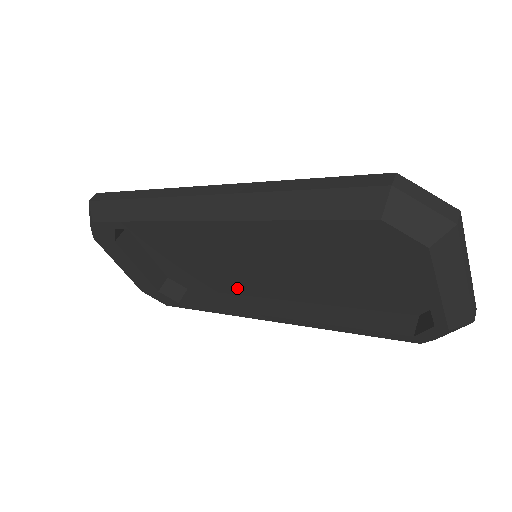
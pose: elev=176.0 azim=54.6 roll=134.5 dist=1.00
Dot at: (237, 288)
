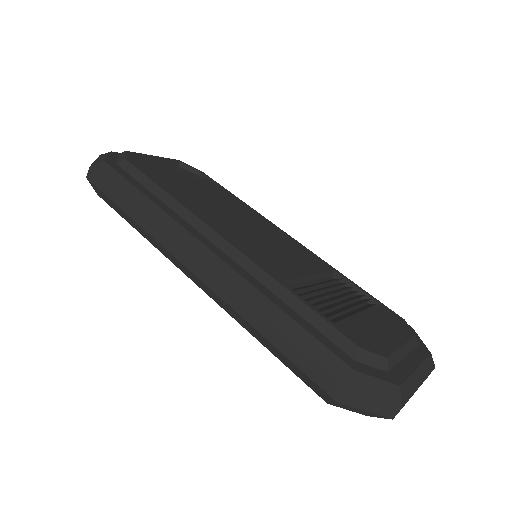
Dot at: occluded
